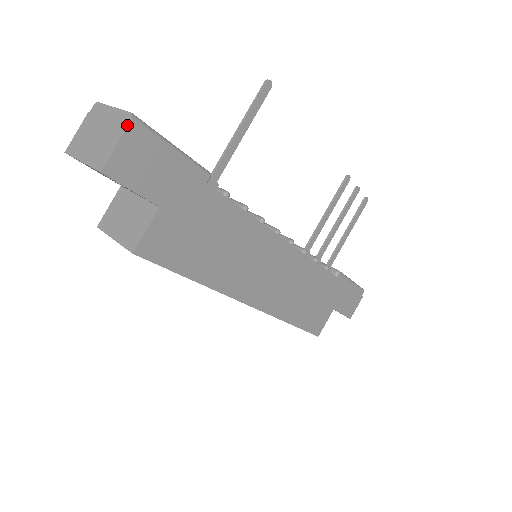
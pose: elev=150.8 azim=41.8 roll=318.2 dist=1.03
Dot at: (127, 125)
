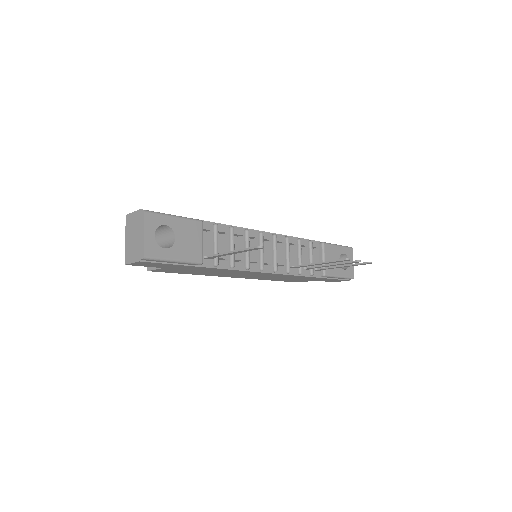
Dot at: (139, 260)
